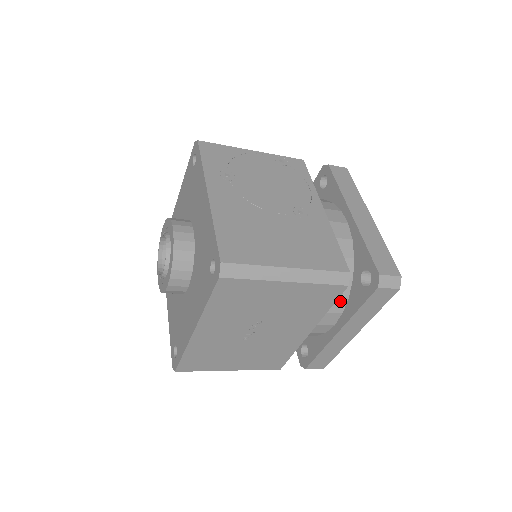
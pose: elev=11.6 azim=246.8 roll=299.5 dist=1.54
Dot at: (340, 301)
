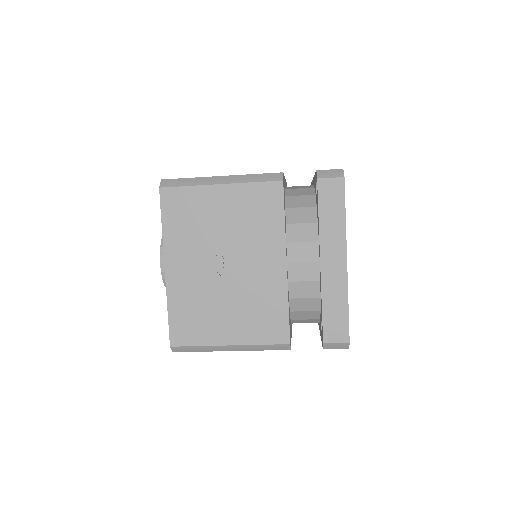
Dot at: (309, 228)
